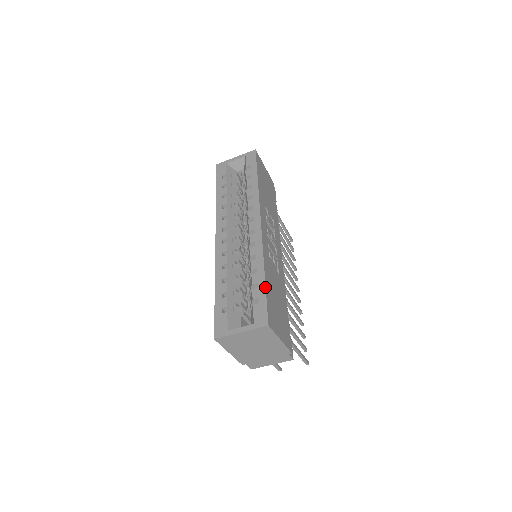
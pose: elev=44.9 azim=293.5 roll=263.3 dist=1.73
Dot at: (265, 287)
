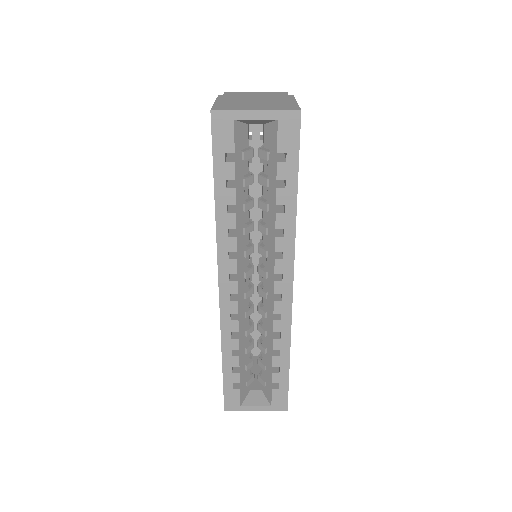
Dot at: occluded
